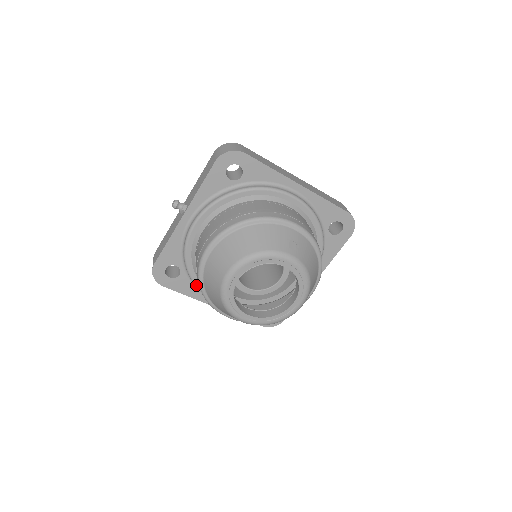
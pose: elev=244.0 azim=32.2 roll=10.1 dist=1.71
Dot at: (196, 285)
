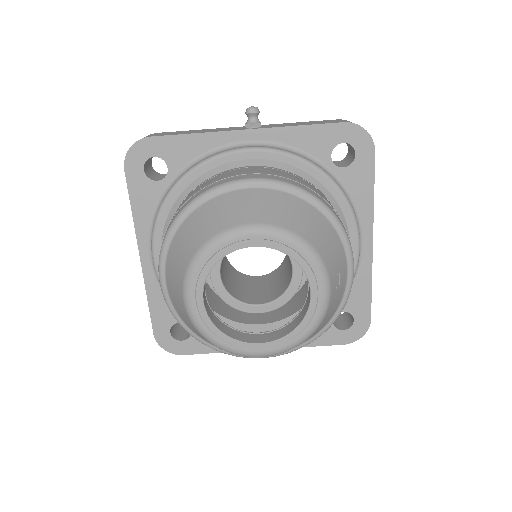
Dot at: (160, 211)
